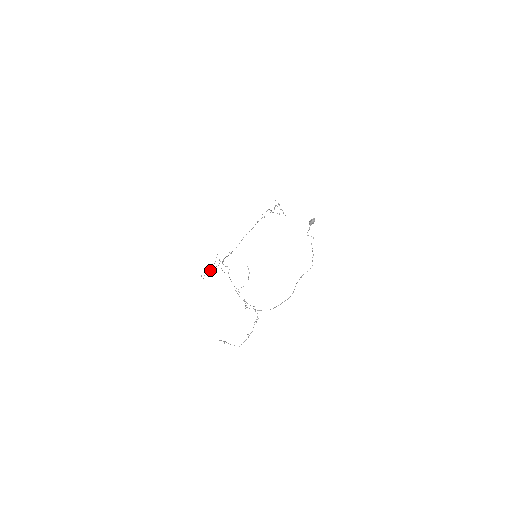
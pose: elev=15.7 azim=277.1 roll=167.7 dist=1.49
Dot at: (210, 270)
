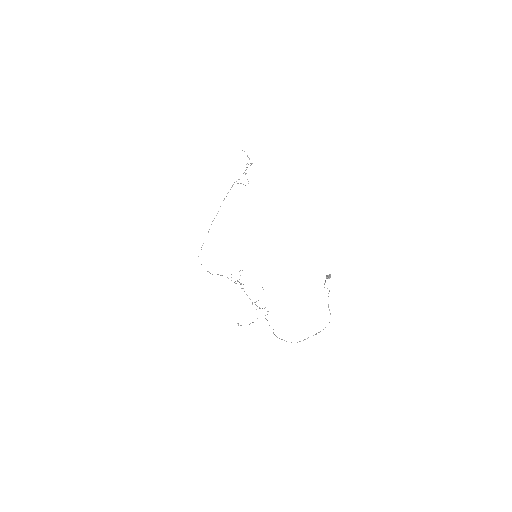
Dot at: (218, 274)
